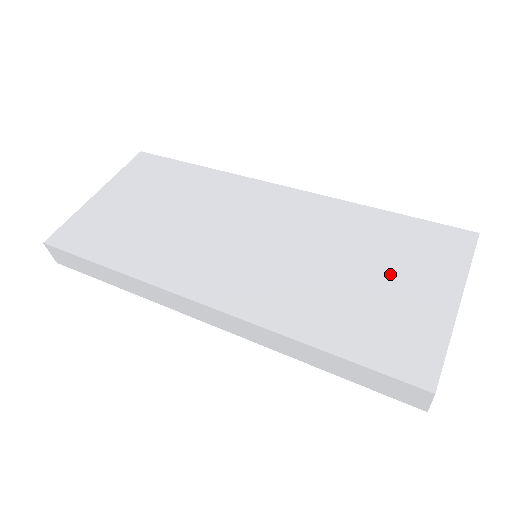
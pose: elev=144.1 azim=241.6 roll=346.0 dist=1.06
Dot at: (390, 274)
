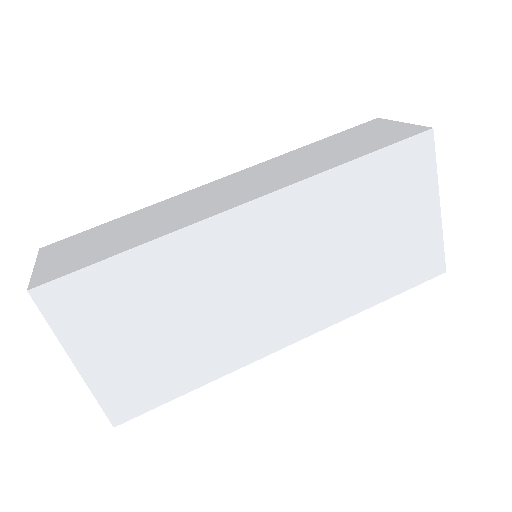
Dot at: (391, 220)
